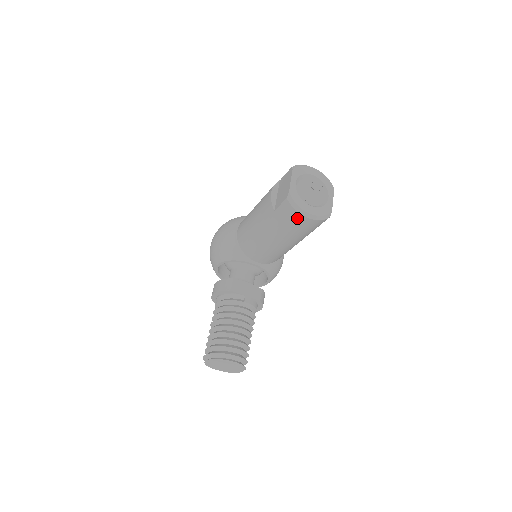
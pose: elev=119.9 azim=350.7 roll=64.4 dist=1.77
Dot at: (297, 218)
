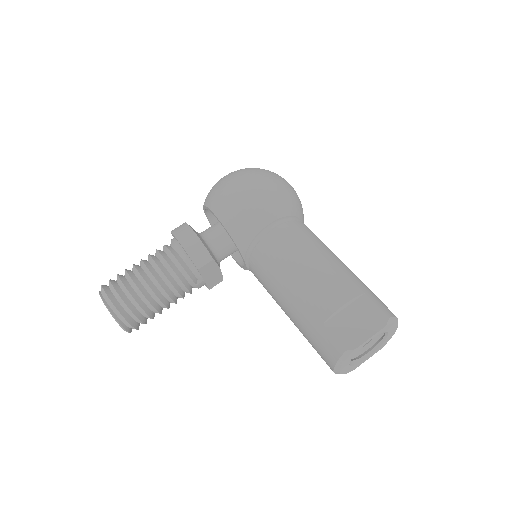
Dot at: (327, 359)
